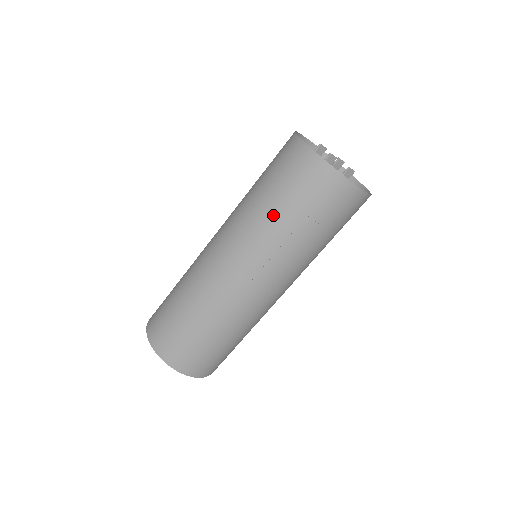
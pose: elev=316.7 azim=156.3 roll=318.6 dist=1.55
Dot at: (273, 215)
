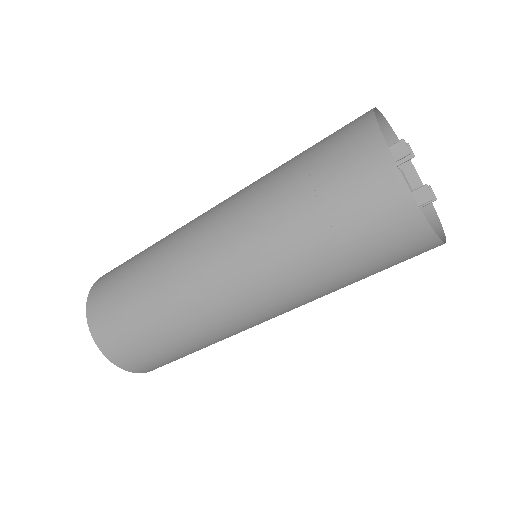
Dot at: (282, 167)
